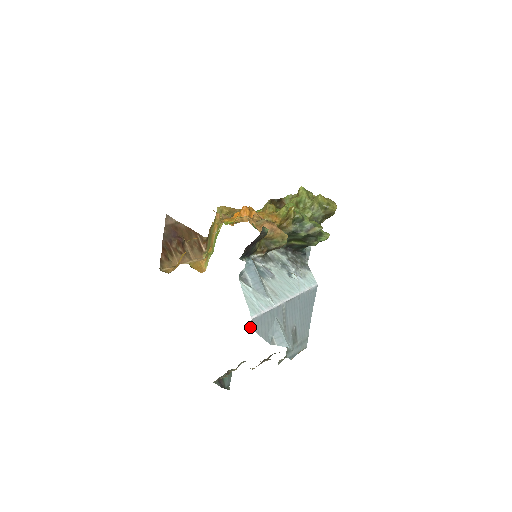
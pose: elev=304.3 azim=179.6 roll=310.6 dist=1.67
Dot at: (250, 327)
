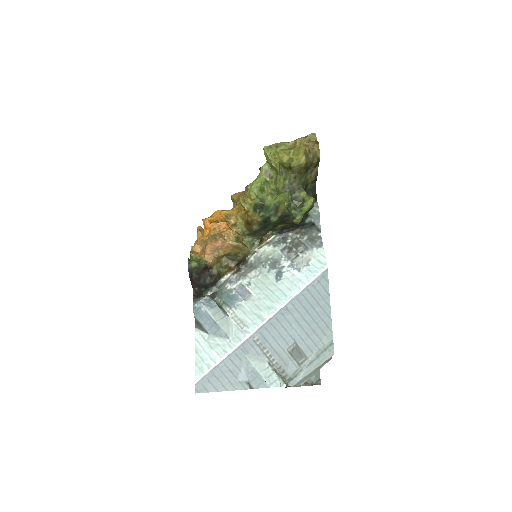
Dot at: (197, 392)
